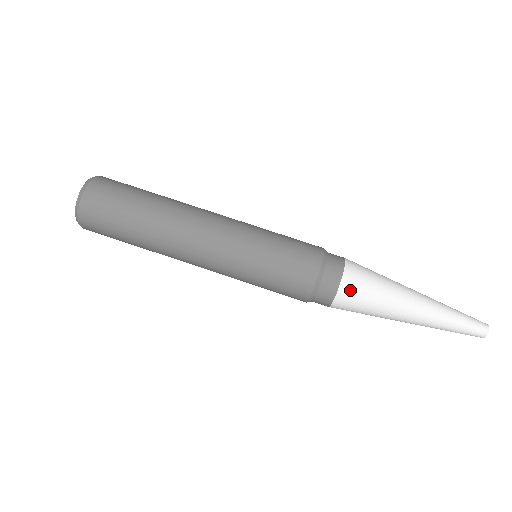
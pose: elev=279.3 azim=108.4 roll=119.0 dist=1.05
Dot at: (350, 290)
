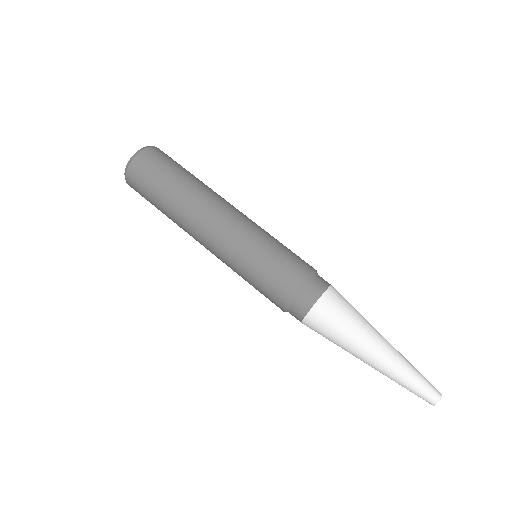
Dot at: (319, 316)
